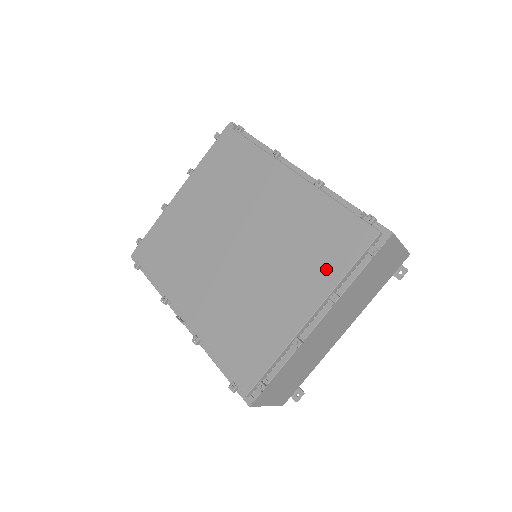
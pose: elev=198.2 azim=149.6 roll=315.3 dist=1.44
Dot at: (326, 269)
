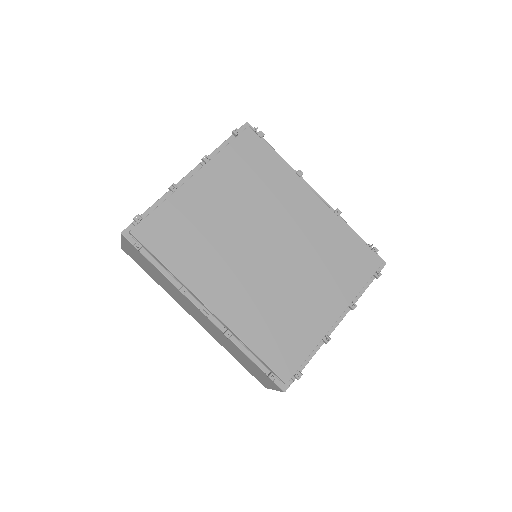
Dot at: (348, 283)
